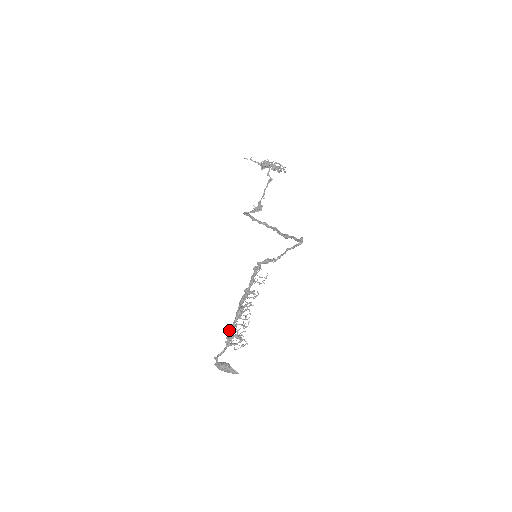
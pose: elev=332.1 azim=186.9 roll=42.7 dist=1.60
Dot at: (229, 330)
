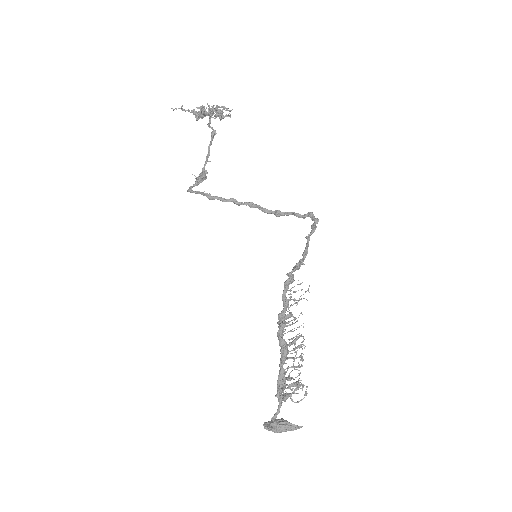
Dot at: (277, 380)
